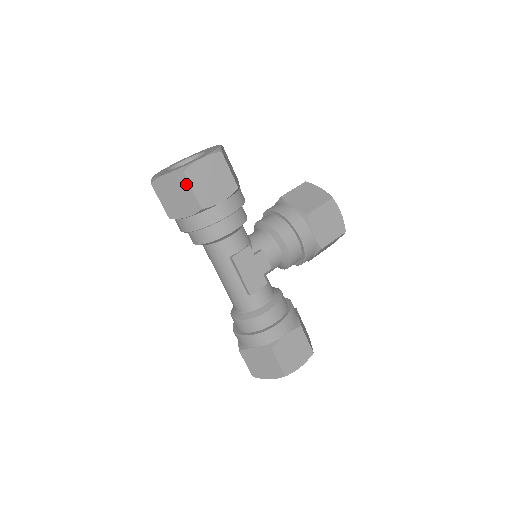
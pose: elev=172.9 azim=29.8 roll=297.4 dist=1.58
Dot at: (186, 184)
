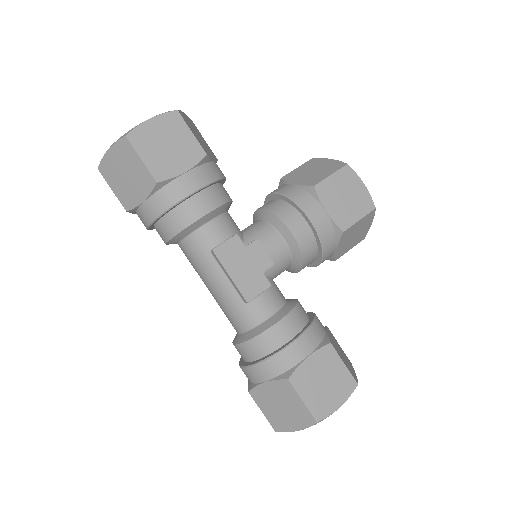
Dot at: (132, 153)
